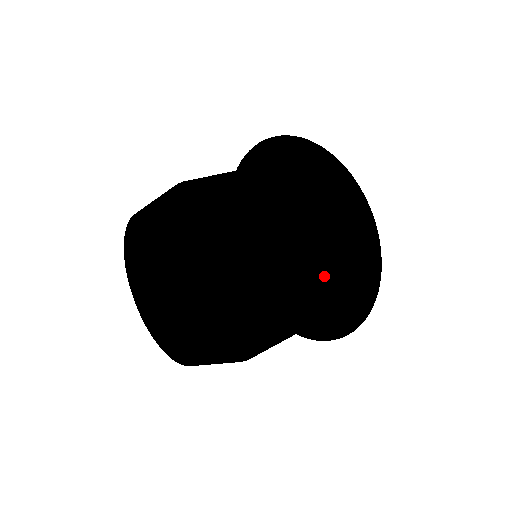
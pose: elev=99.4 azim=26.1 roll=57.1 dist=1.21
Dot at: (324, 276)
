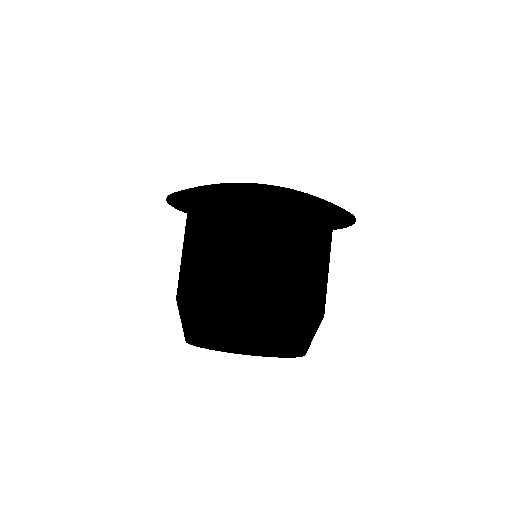
Dot at: (307, 251)
